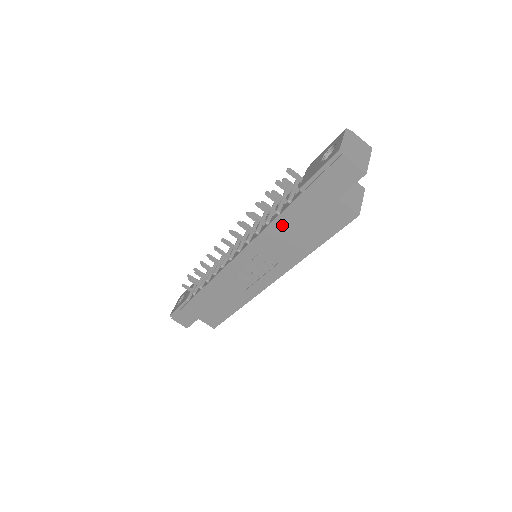
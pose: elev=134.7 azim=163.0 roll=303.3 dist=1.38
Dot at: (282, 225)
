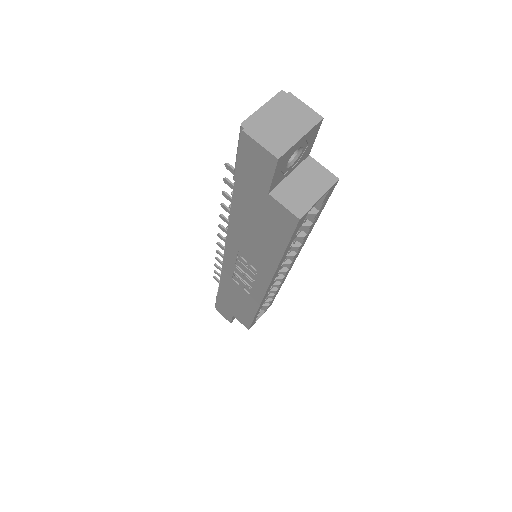
Dot at: (239, 223)
